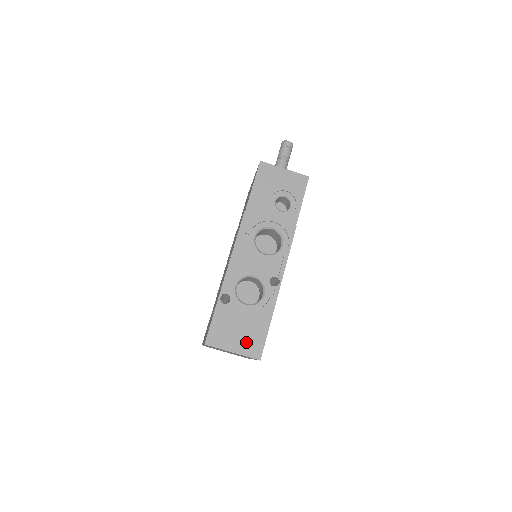
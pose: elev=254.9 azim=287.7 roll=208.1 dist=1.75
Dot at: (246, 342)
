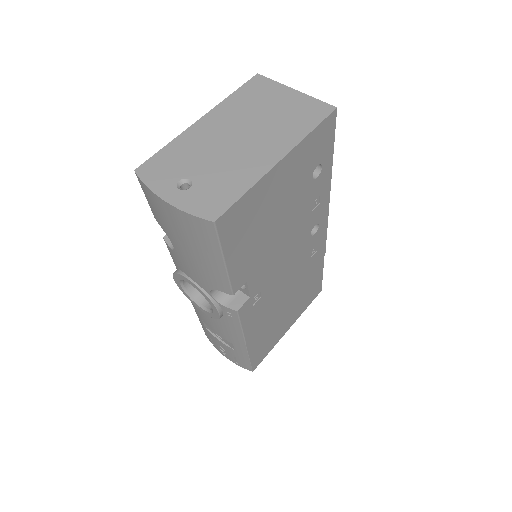
Dot at: occluded
